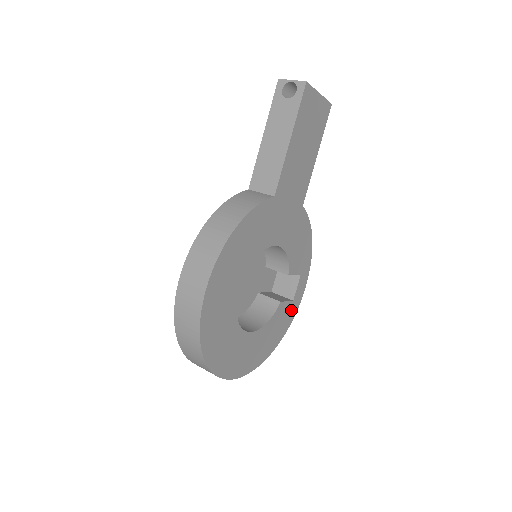
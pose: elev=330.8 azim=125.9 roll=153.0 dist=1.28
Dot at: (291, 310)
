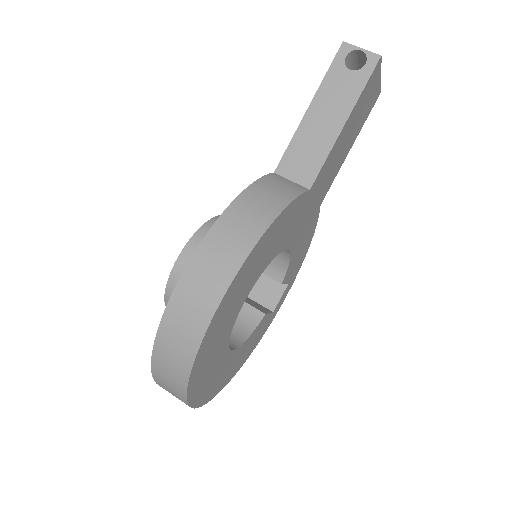
Dot at: (268, 323)
